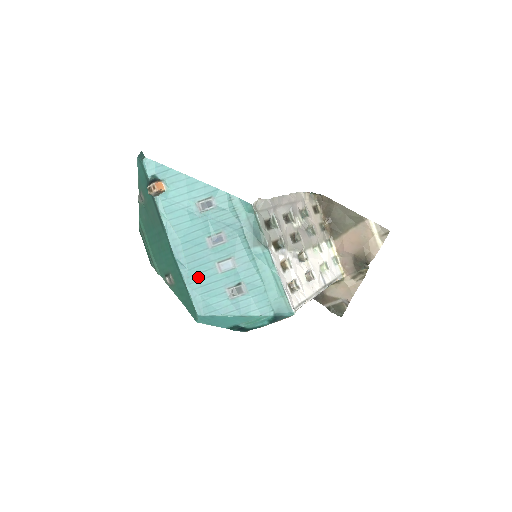
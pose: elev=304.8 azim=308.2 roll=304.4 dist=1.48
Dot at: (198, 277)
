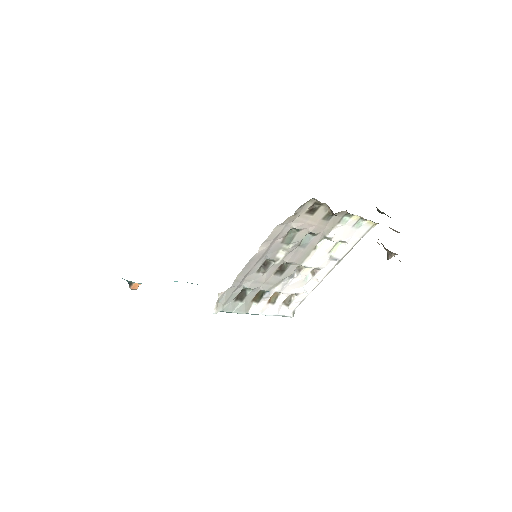
Dot at: occluded
